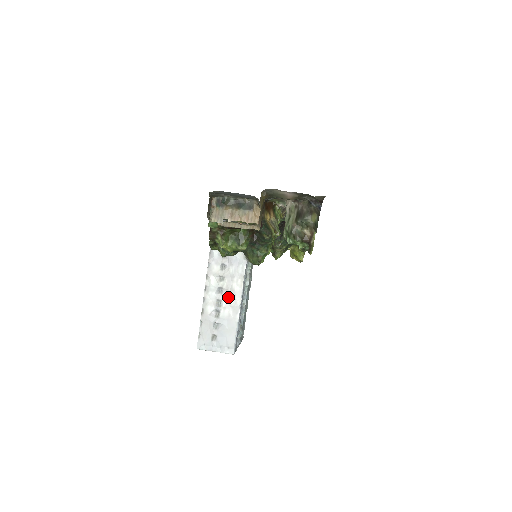
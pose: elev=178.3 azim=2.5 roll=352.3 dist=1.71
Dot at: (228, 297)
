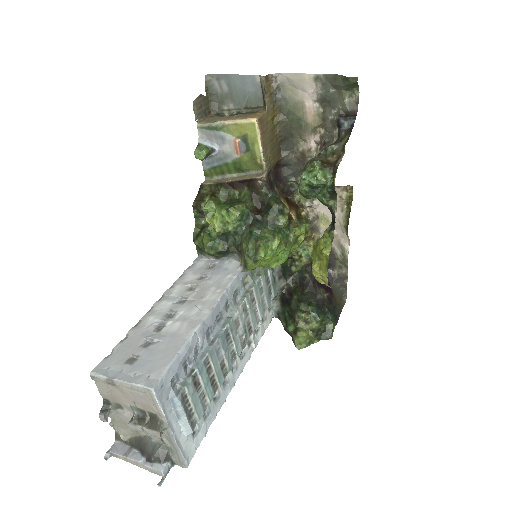
Dot at: (190, 307)
